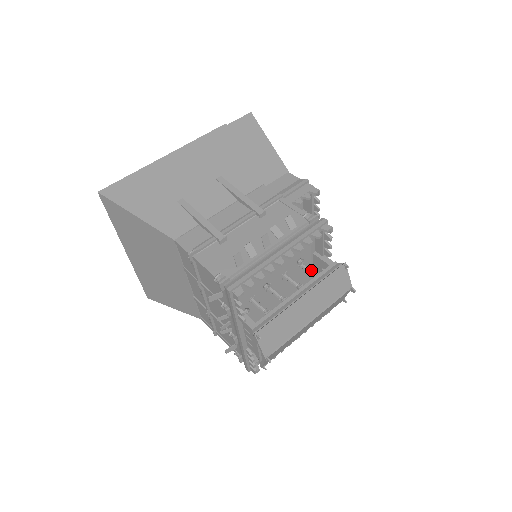
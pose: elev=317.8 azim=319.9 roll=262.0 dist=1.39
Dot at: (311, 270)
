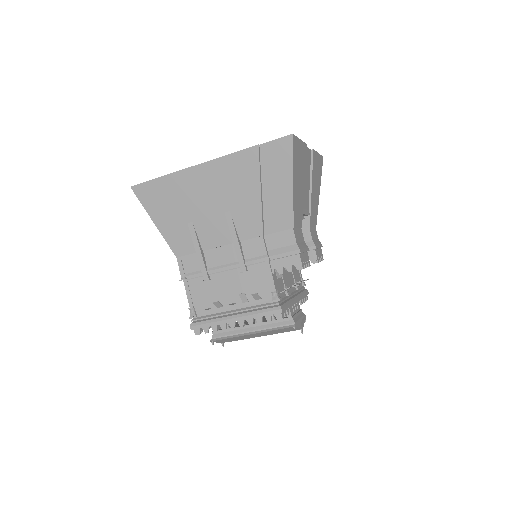
Dot at: occluded
